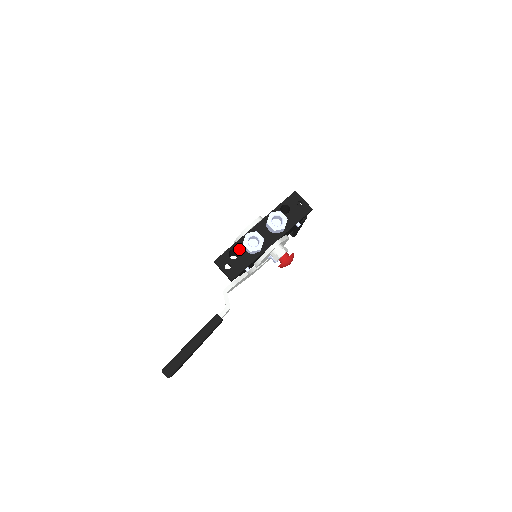
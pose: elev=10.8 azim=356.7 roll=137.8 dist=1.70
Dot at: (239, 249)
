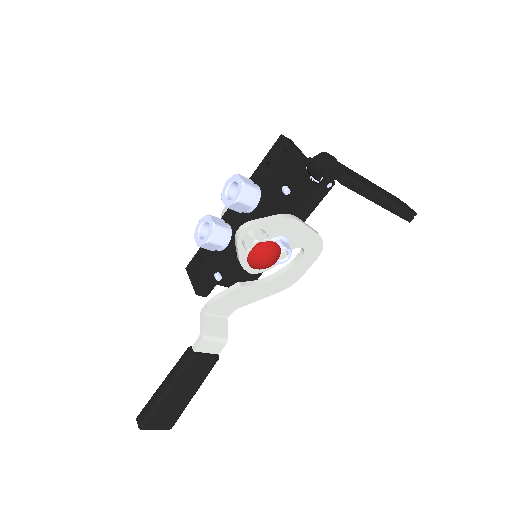
Dot at: occluded
